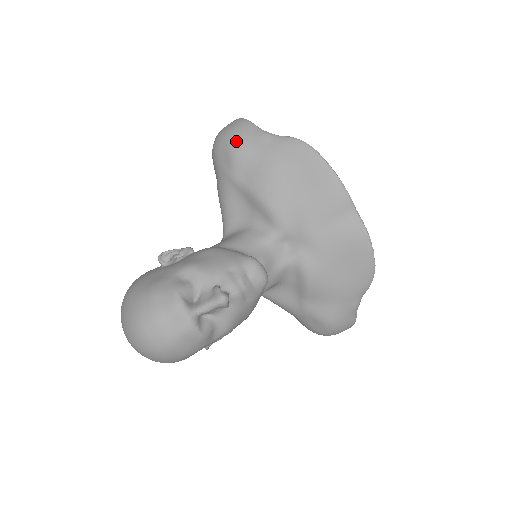
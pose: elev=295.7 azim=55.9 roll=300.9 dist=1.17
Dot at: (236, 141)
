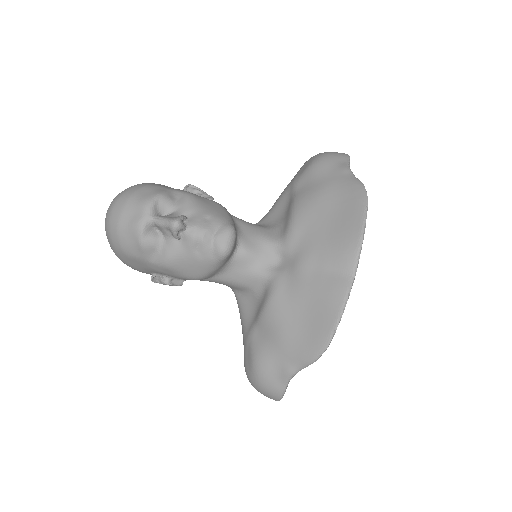
Dot at: (322, 159)
